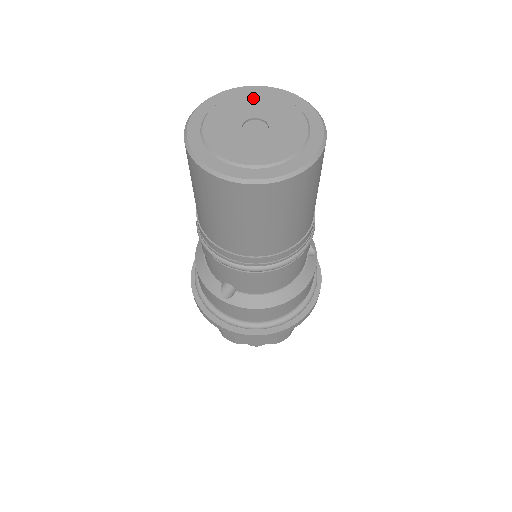
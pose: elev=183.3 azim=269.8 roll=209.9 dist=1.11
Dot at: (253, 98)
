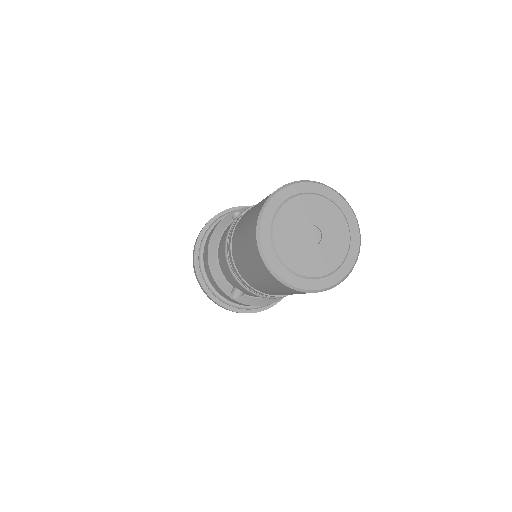
Dot at: (310, 200)
